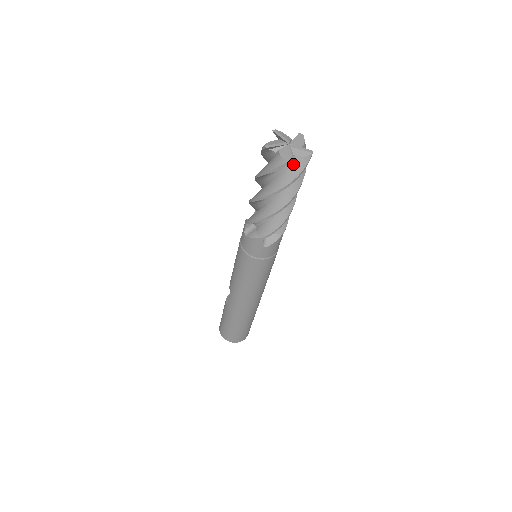
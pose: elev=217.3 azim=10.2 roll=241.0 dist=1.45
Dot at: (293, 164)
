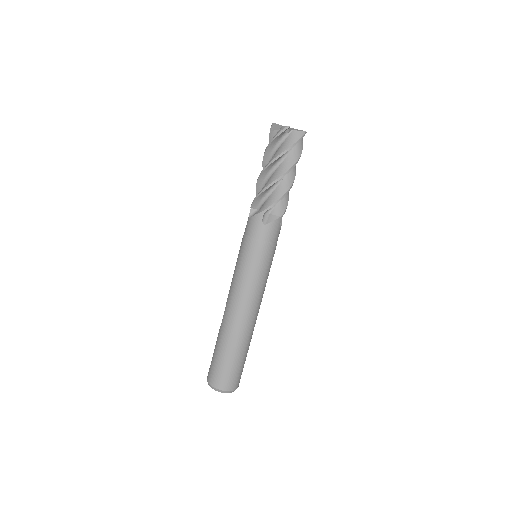
Dot at: (291, 136)
